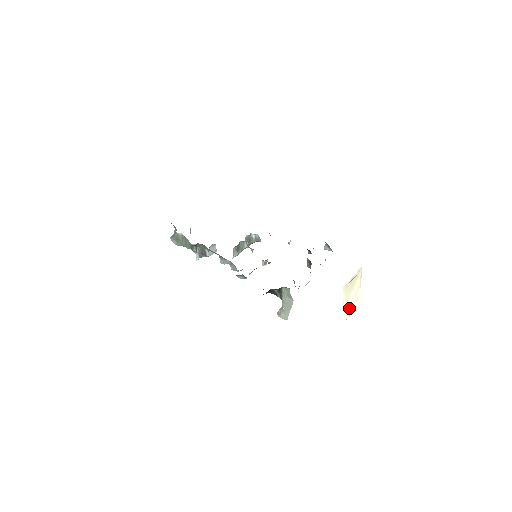
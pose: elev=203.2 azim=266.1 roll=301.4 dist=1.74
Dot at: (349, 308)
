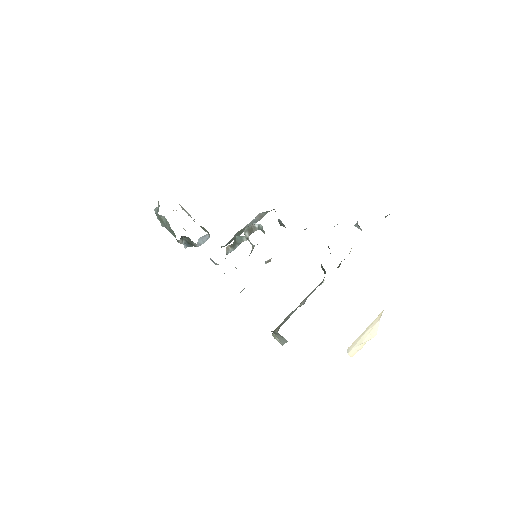
Dot at: (357, 347)
